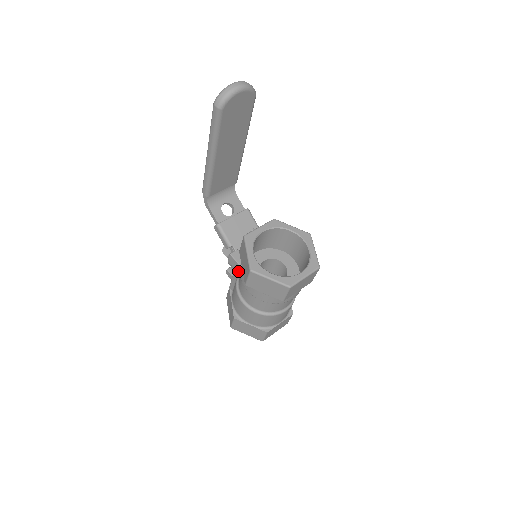
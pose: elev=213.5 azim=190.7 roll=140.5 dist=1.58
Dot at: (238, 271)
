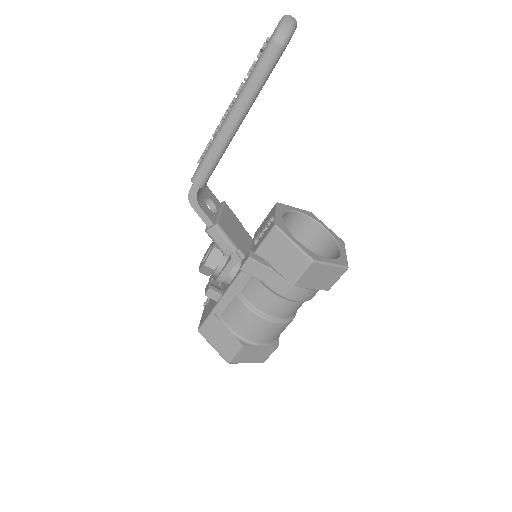
Dot at: (261, 276)
